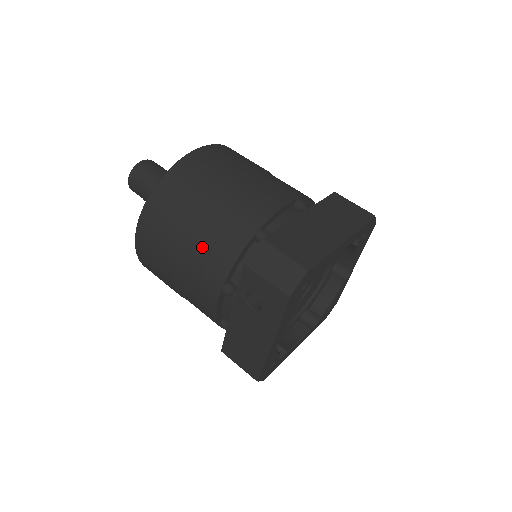
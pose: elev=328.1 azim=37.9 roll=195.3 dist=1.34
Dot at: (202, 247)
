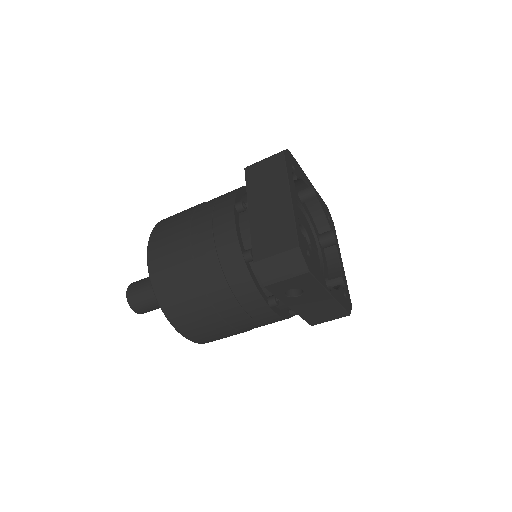
Dot at: (229, 303)
